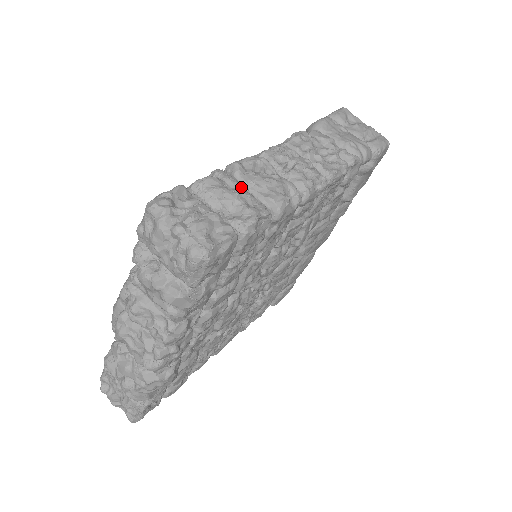
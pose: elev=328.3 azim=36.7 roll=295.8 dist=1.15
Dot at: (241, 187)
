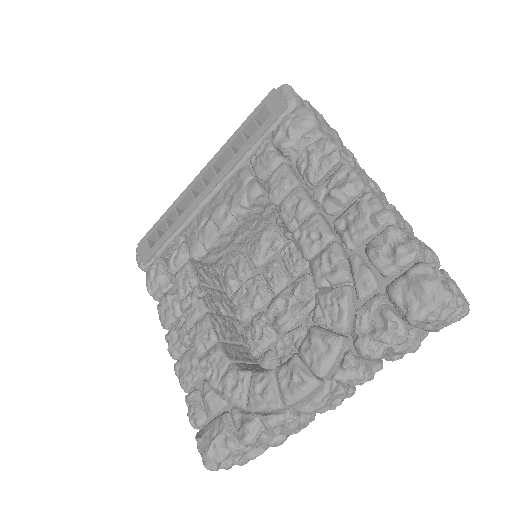
Dot at: (409, 233)
